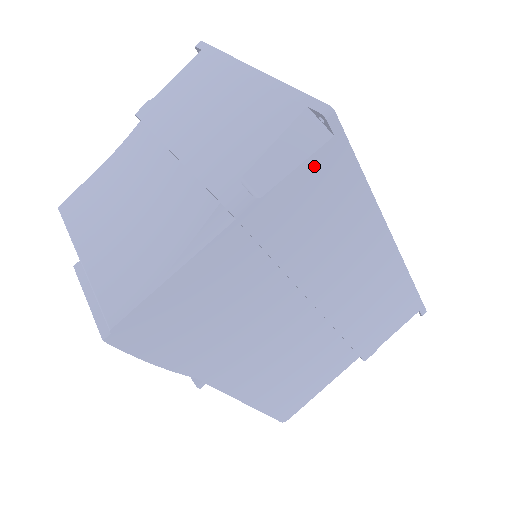
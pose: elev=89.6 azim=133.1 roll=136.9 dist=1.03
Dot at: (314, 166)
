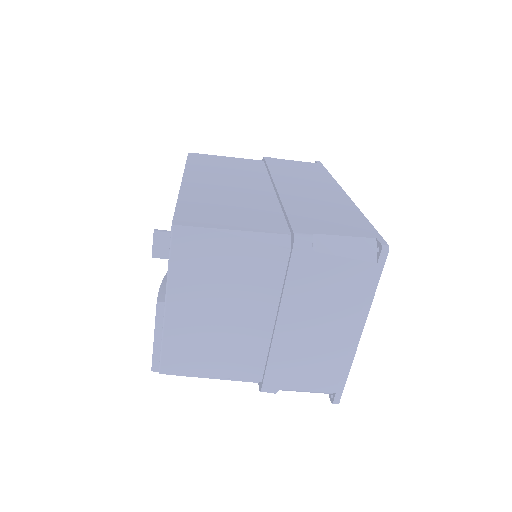
Dot at: occluded
